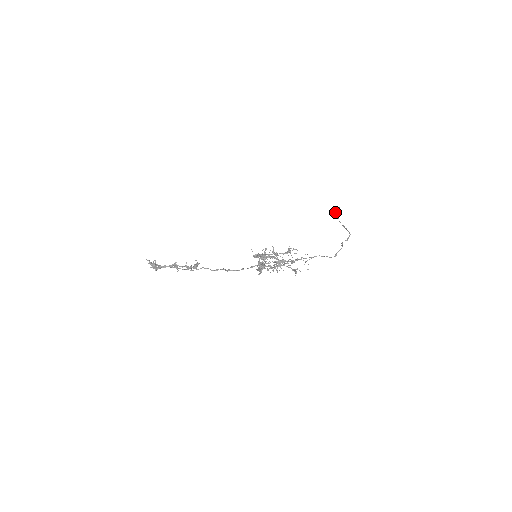
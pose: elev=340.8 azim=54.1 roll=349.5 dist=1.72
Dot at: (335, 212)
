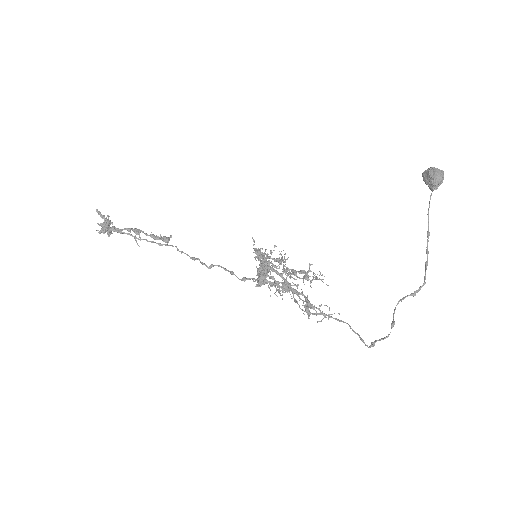
Dot at: (429, 184)
